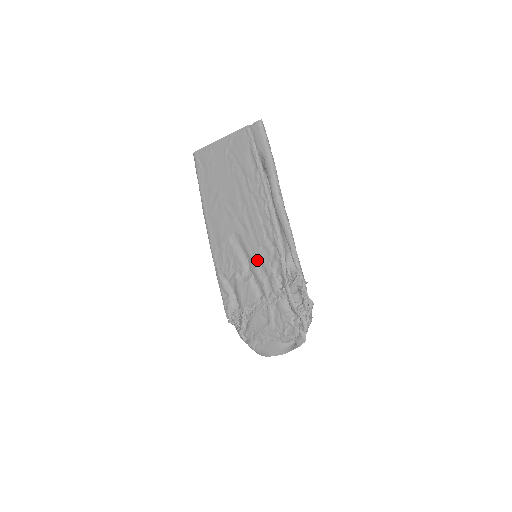
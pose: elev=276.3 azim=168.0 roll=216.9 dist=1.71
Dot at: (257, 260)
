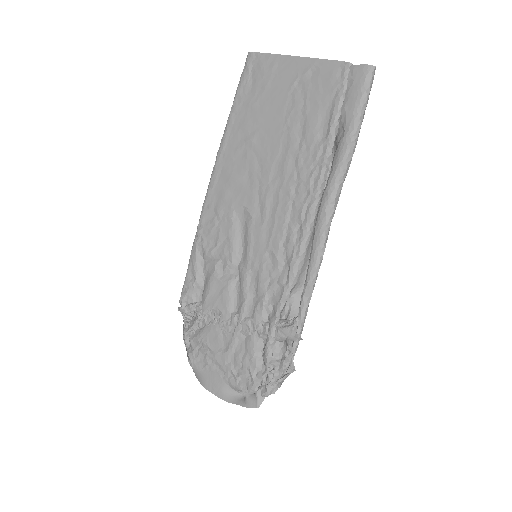
Dot at: (254, 264)
